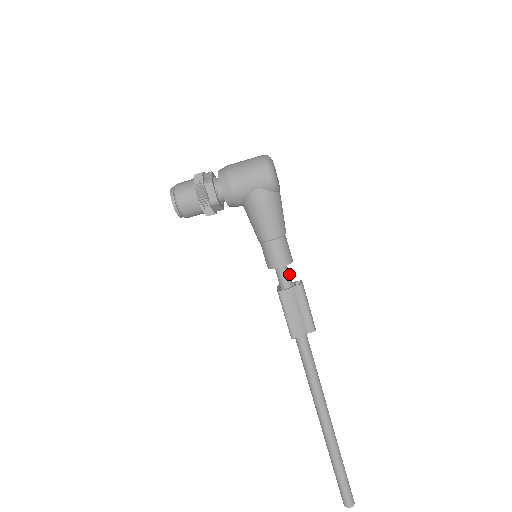
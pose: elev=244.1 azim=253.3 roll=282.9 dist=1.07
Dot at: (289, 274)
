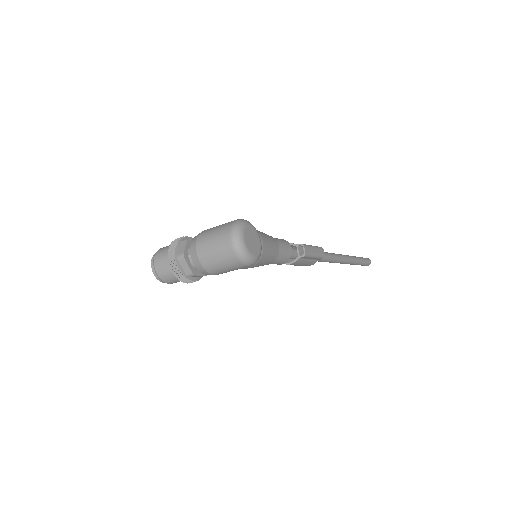
Dot at: occluded
